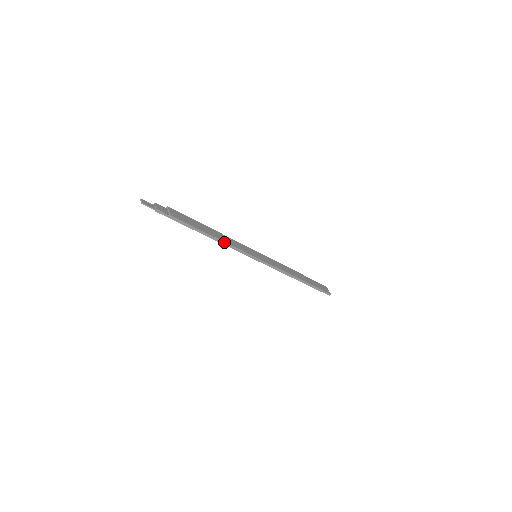
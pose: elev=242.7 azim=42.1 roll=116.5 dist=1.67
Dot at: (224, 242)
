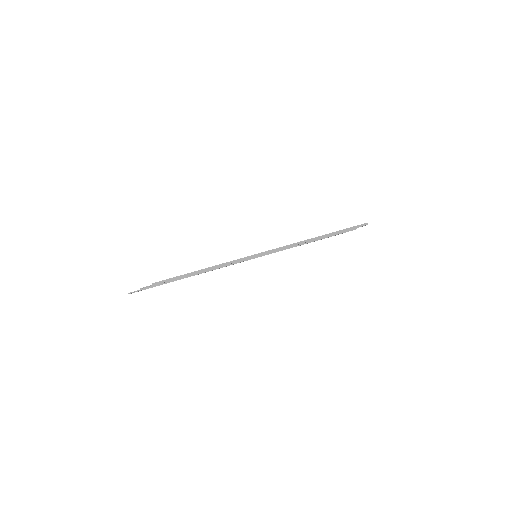
Dot at: (212, 267)
